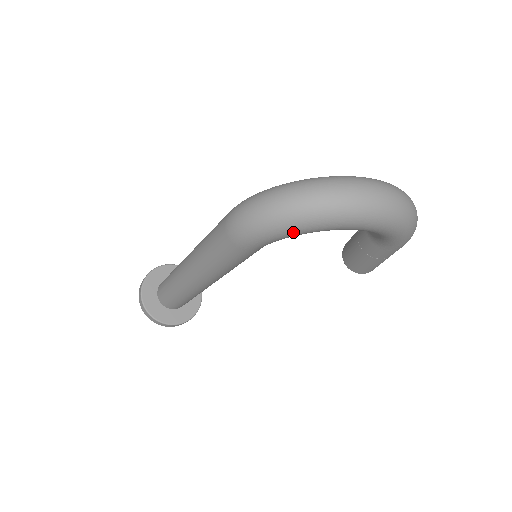
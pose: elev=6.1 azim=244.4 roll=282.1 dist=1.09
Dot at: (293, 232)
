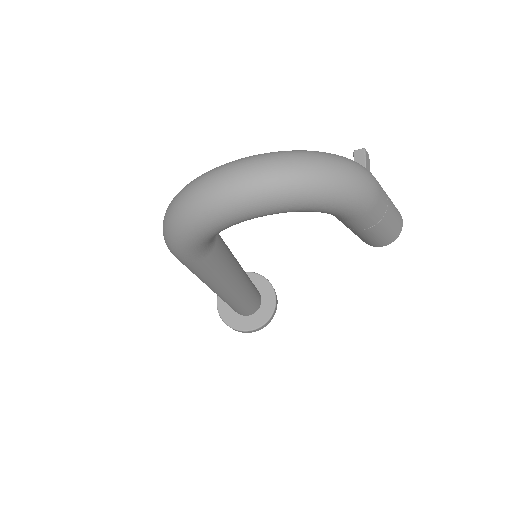
Dot at: (195, 238)
